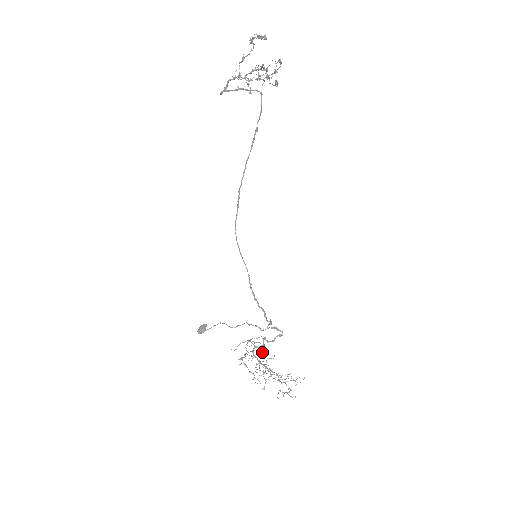
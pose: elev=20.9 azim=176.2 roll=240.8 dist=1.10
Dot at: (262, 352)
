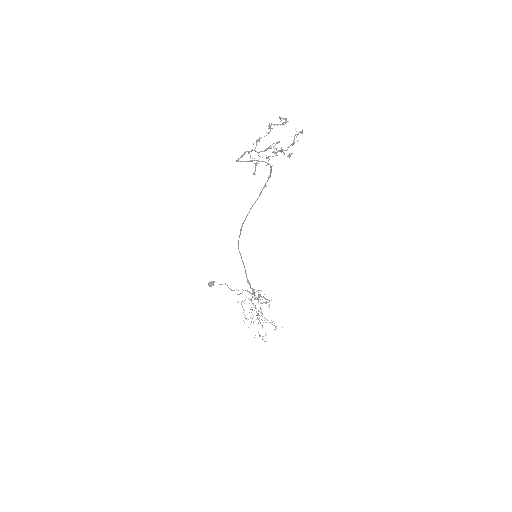
Dot at: occluded
